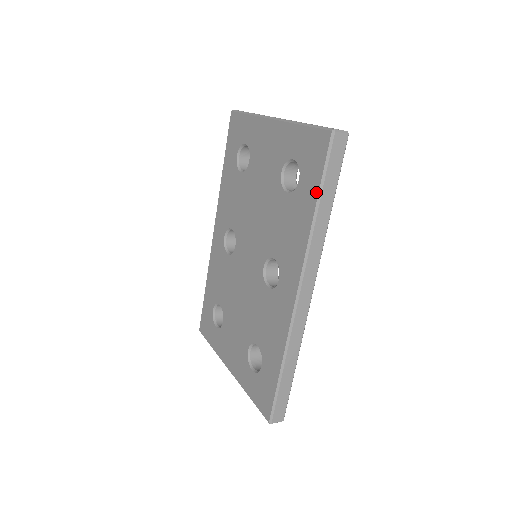
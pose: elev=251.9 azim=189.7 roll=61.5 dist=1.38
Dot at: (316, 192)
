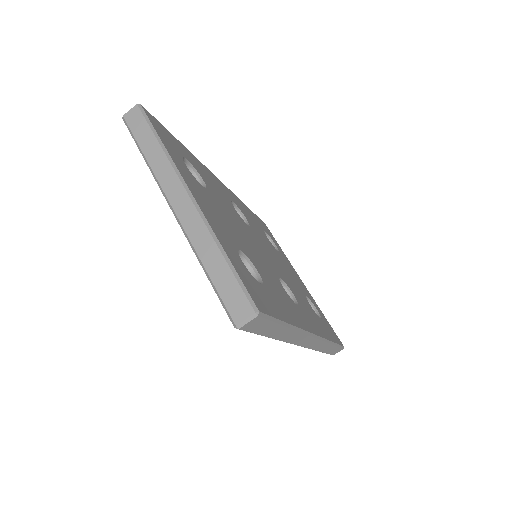
Dot at: occluded
